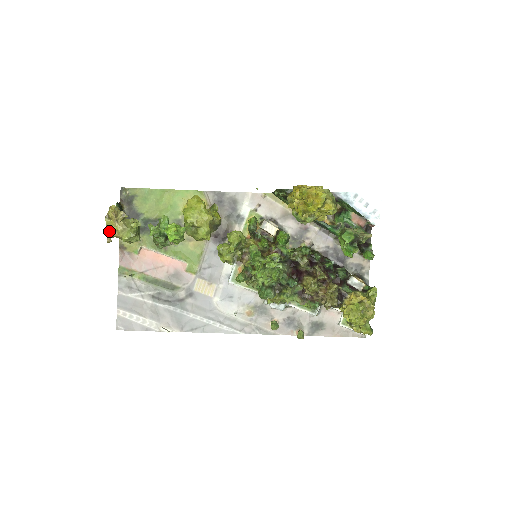
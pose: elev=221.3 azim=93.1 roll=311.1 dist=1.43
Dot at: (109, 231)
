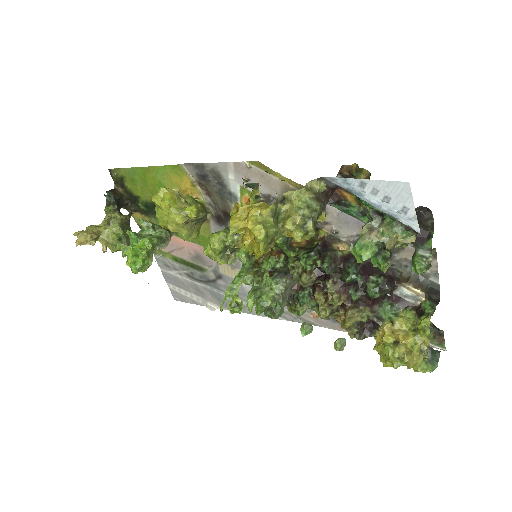
Dot at: occluded
